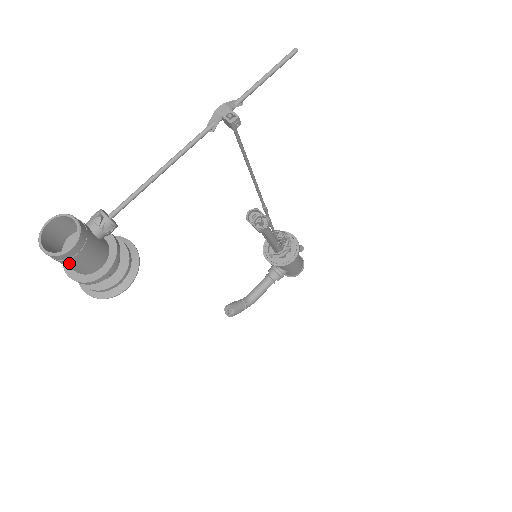
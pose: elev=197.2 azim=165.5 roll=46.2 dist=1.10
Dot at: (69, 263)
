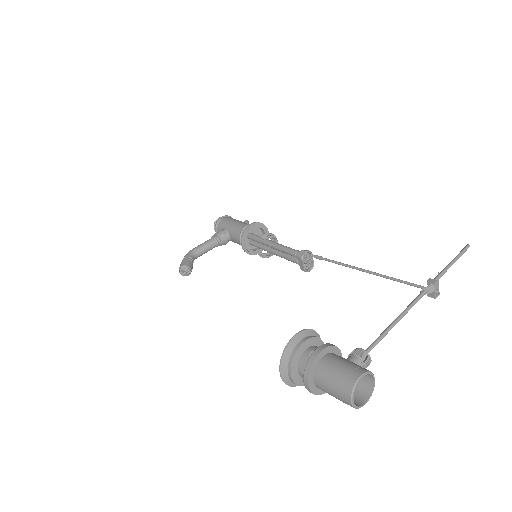
Dot at: occluded
